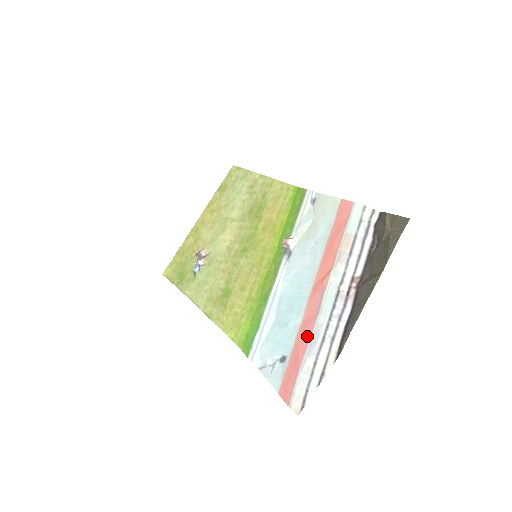
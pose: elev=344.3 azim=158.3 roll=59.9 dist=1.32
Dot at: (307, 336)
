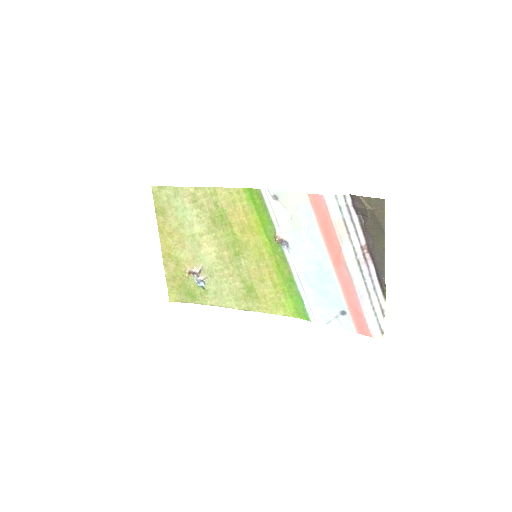
Dot at: (354, 295)
